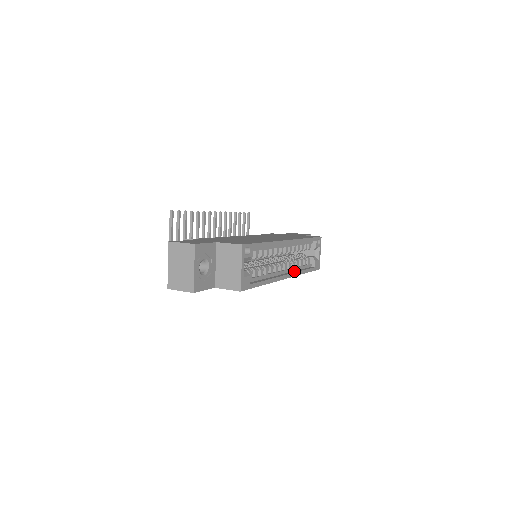
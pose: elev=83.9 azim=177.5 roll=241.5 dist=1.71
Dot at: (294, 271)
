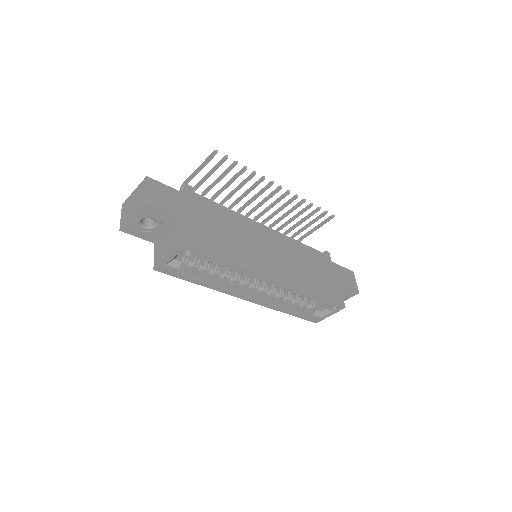
Dot at: (269, 301)
